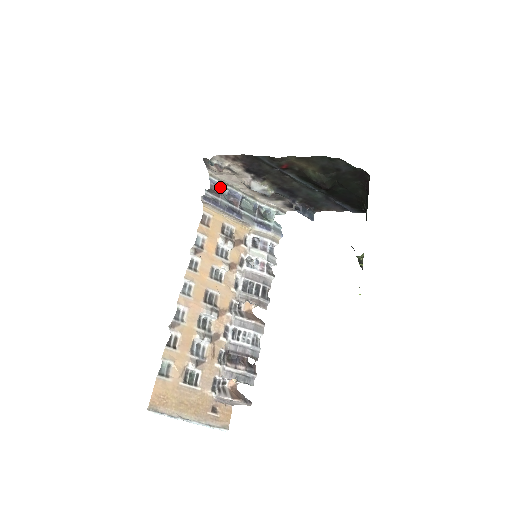
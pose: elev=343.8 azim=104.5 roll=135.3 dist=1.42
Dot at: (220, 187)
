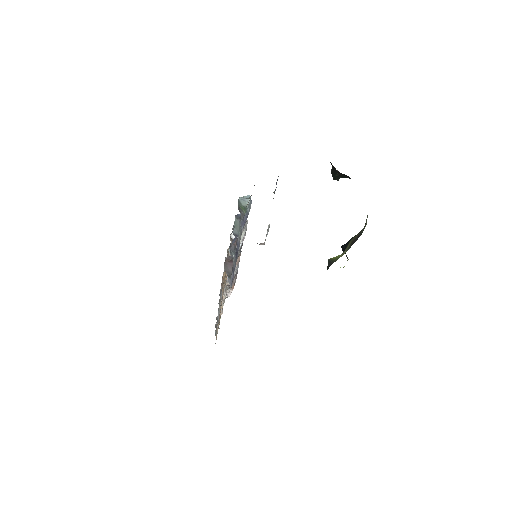
Dot at: (230, 257)
